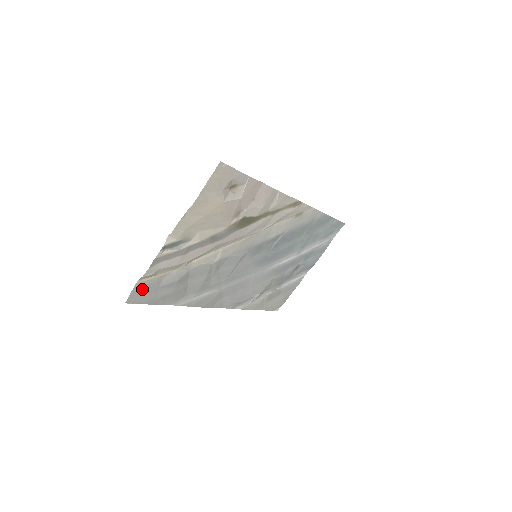
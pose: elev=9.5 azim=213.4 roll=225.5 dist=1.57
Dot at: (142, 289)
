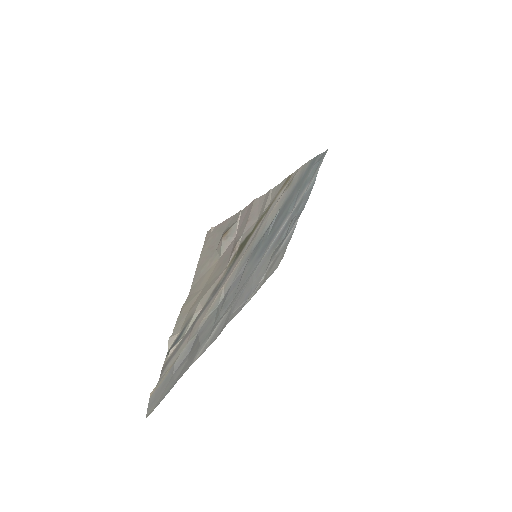
Dot at: (157, 393)
